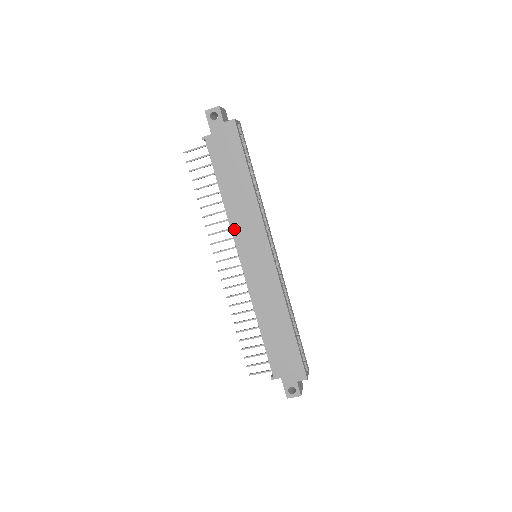
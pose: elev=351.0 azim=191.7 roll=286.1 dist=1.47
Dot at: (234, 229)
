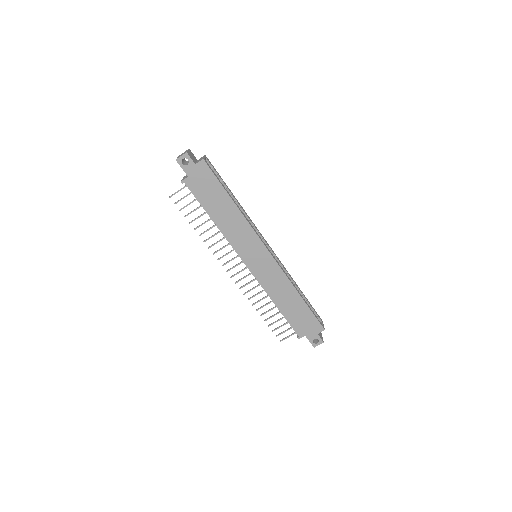
Dot at: (233, 244)
